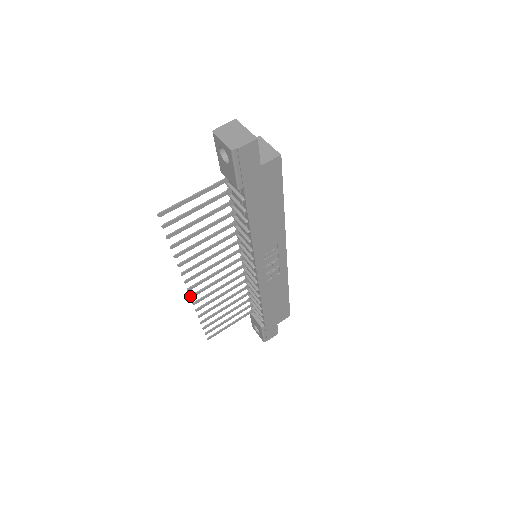
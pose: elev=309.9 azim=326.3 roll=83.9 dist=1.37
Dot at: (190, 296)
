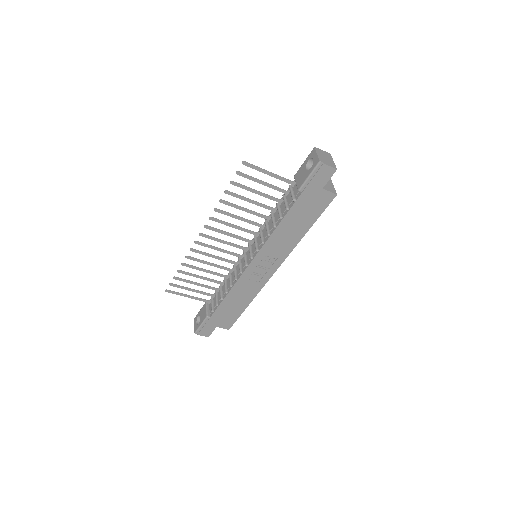
Dot at: (196, 241)
